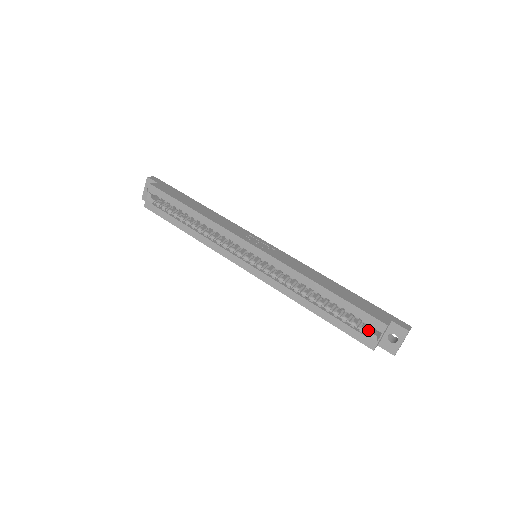
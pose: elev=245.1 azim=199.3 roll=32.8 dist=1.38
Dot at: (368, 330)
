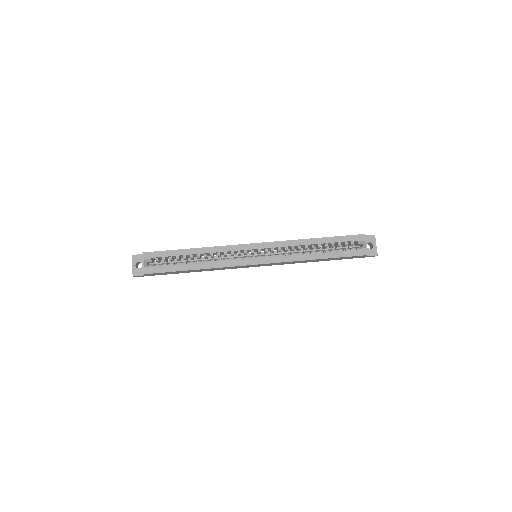
Dot at: (356, 248)
